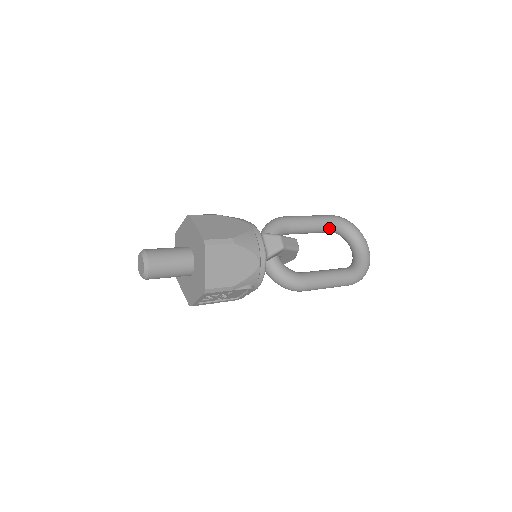
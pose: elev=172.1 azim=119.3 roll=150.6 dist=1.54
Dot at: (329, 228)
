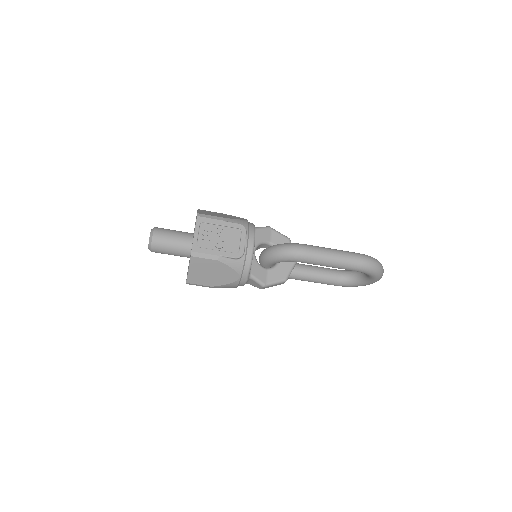
Dot at: (332, 271)
